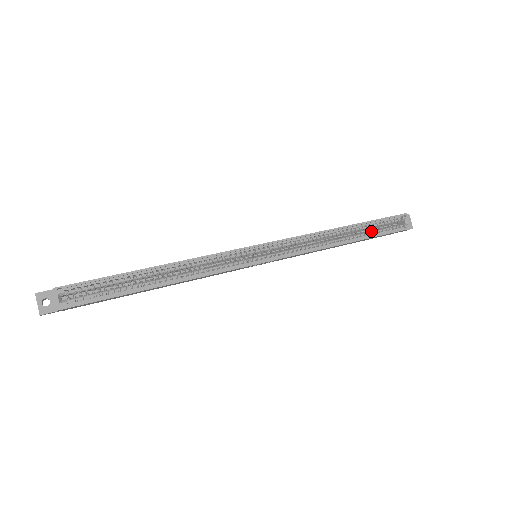
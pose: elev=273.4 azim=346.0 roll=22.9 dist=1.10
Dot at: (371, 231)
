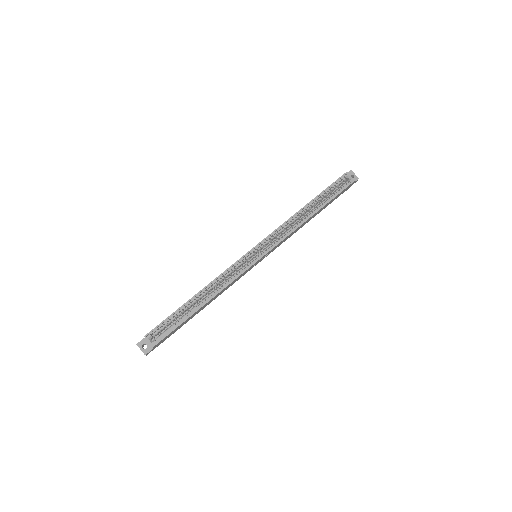
Dot at: (326, 198)
